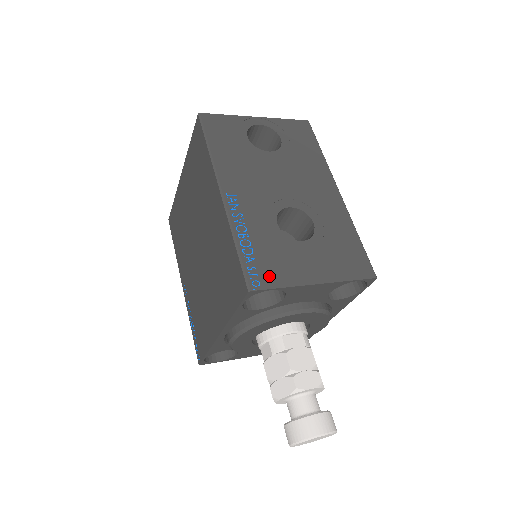
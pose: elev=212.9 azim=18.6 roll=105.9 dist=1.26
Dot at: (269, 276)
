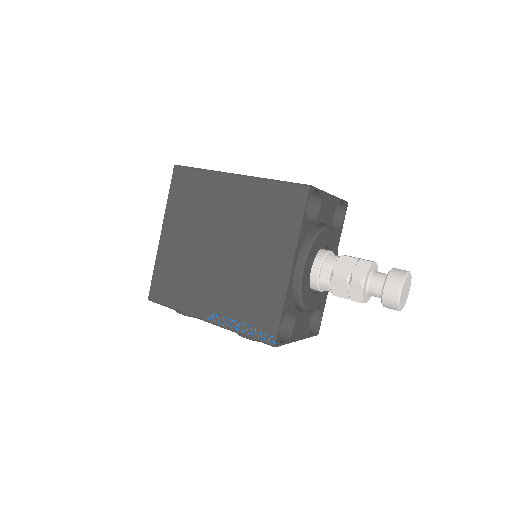
Dot at: occluded
